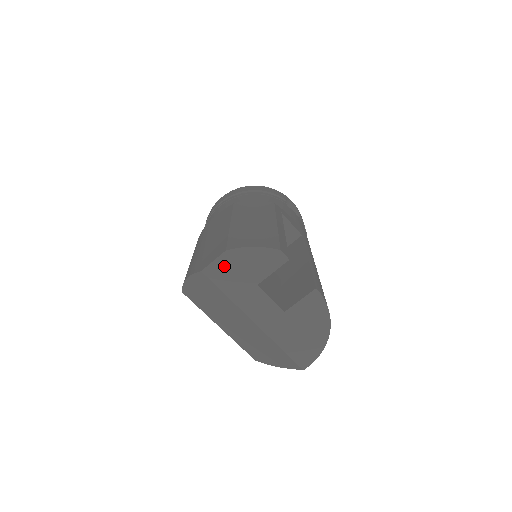
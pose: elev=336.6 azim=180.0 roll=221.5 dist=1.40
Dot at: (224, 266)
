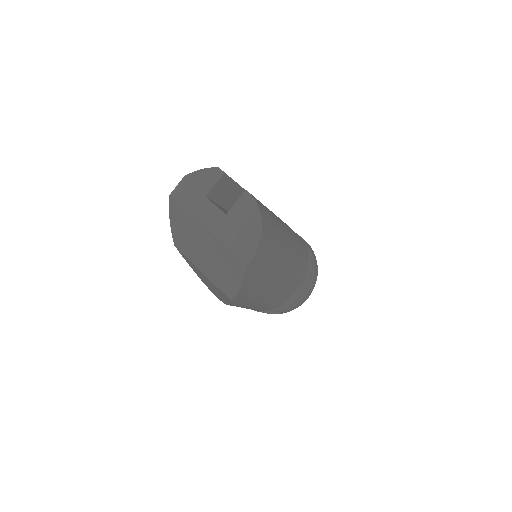
Dot at: (184, 188)
